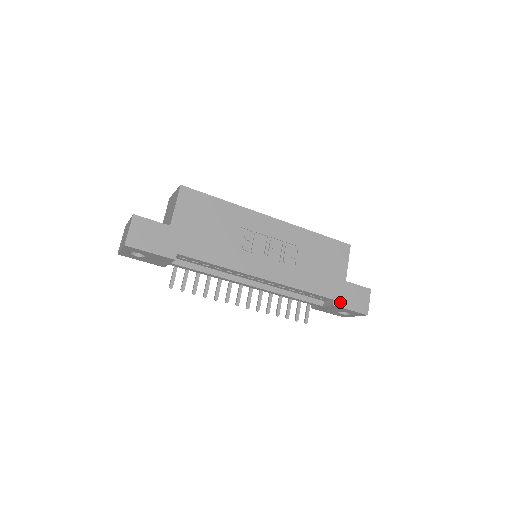
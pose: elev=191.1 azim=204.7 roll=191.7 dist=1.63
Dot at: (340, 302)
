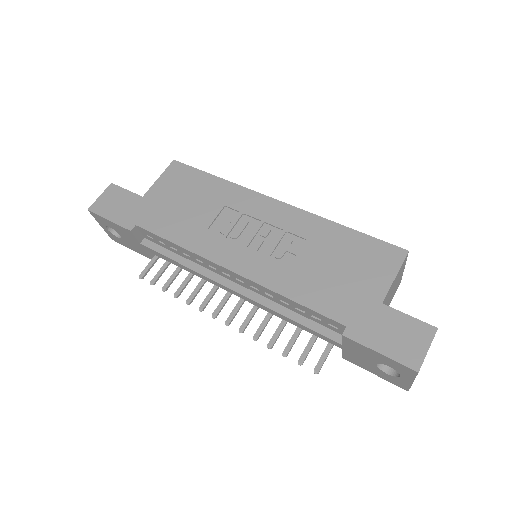
Dot at: (360, 334)
